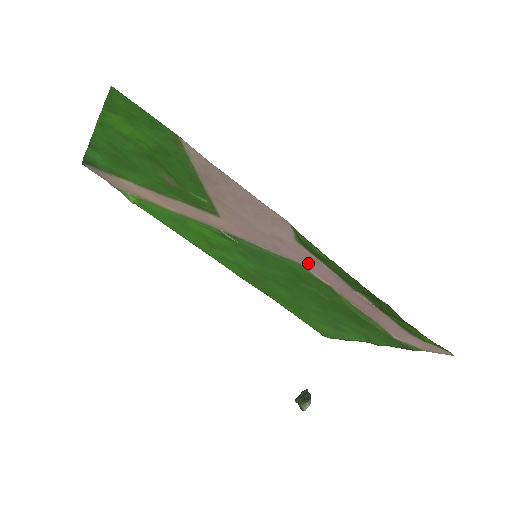
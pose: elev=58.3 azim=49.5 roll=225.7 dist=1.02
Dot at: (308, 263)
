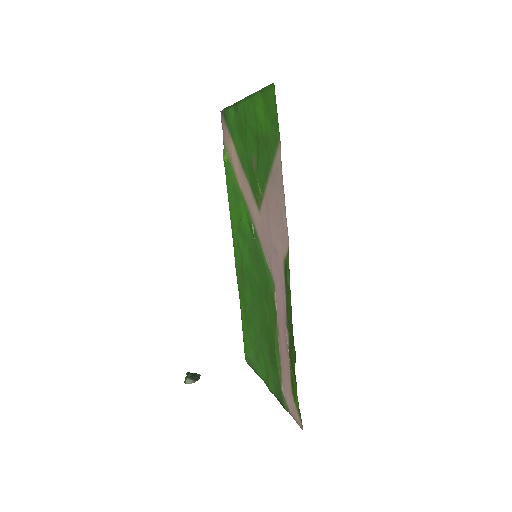
Dot at: (278, 284)
